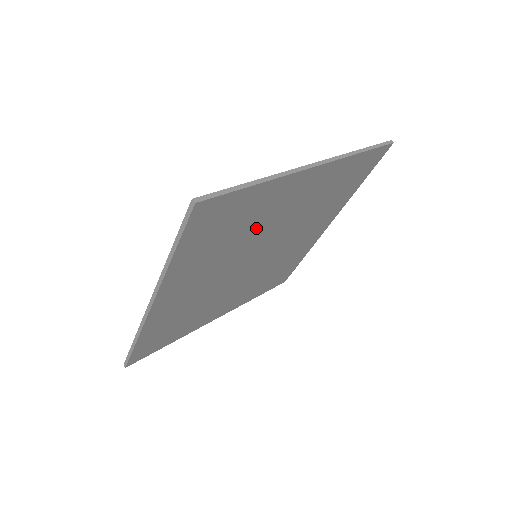
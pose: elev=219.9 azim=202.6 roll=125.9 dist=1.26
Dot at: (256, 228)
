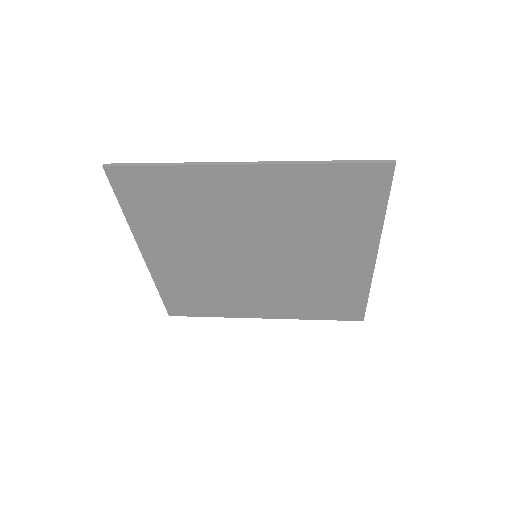
Dot at: (215, 217)
